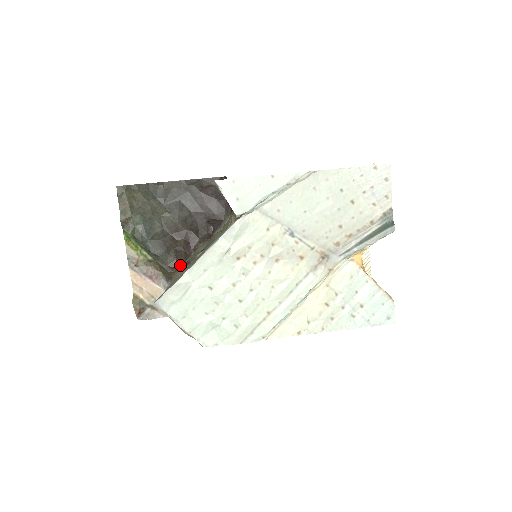
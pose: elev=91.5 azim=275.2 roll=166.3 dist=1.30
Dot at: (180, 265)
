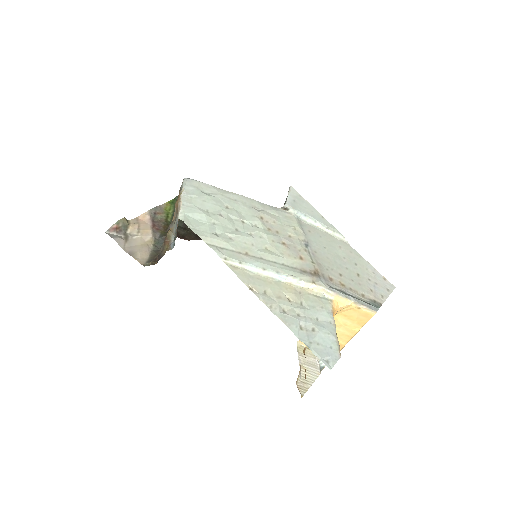
Dot at: (183, 238)
